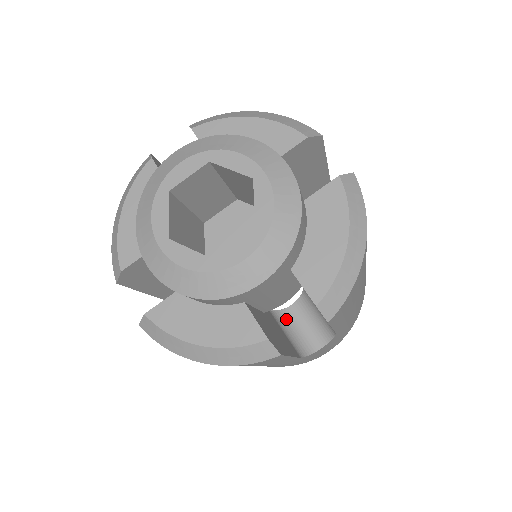
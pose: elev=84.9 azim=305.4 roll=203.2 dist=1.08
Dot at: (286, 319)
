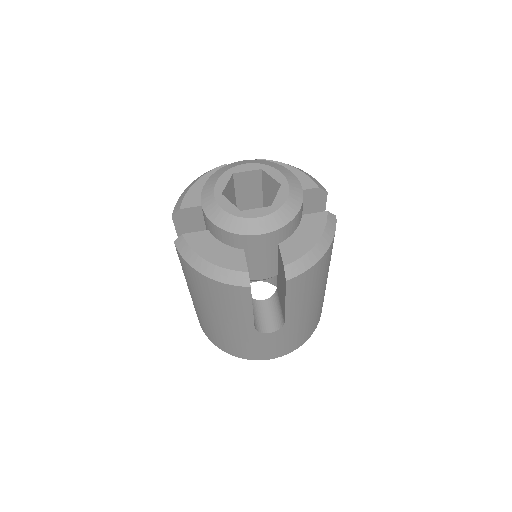
Dot at: (256, 306)
